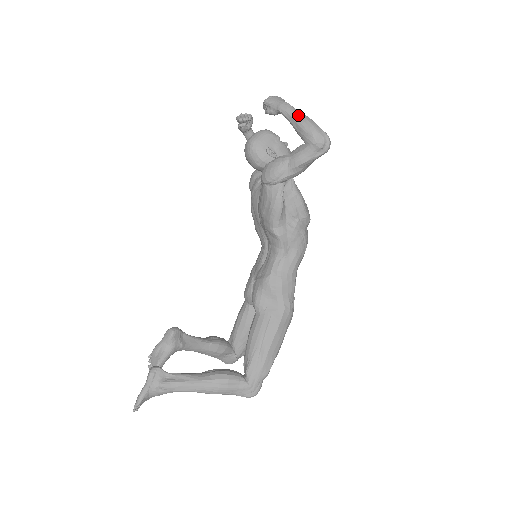
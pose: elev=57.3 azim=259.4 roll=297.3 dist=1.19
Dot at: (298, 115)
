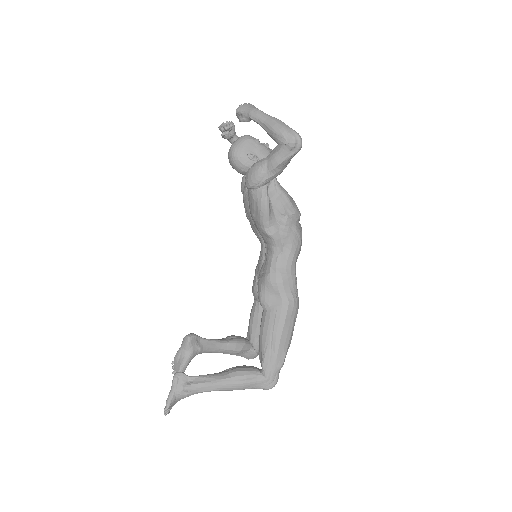
Dot at: (268, 119)
